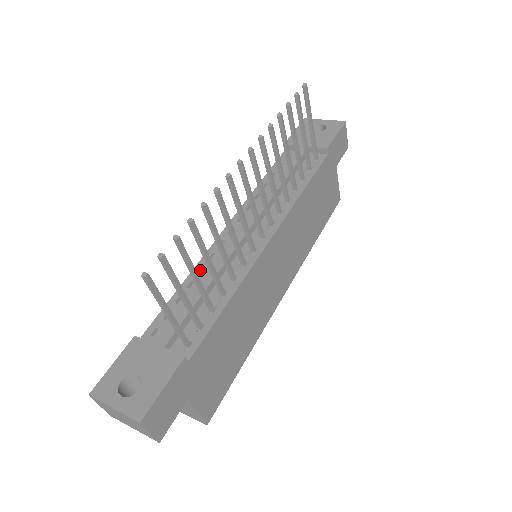
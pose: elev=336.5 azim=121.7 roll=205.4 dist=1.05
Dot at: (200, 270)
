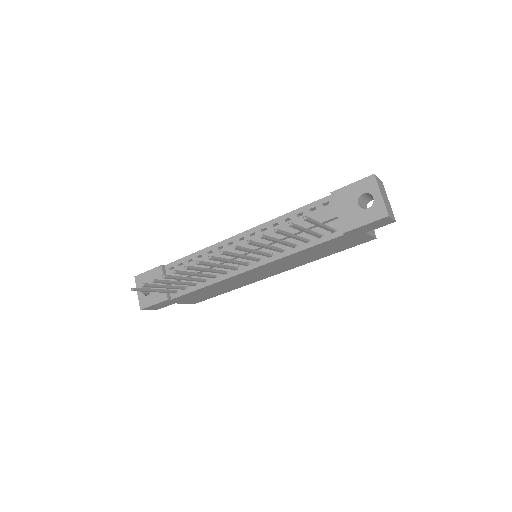
Dot at: (210, 251)
